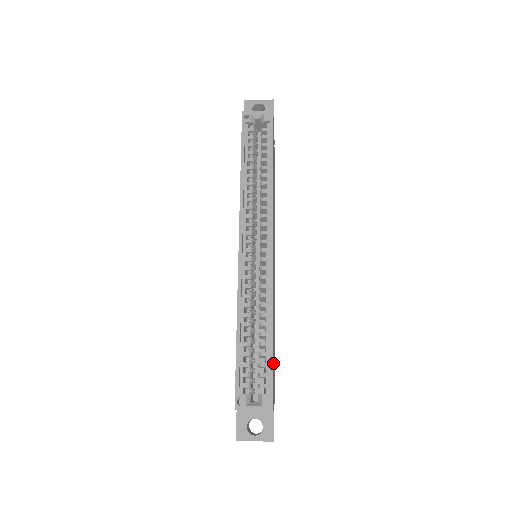
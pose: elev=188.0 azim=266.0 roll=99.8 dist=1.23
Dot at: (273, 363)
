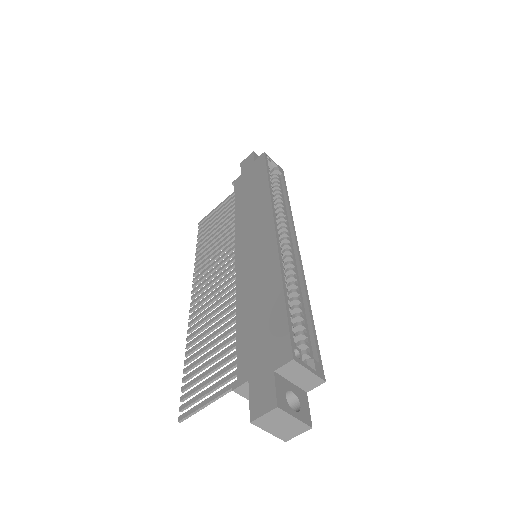
Dot at: occluded
